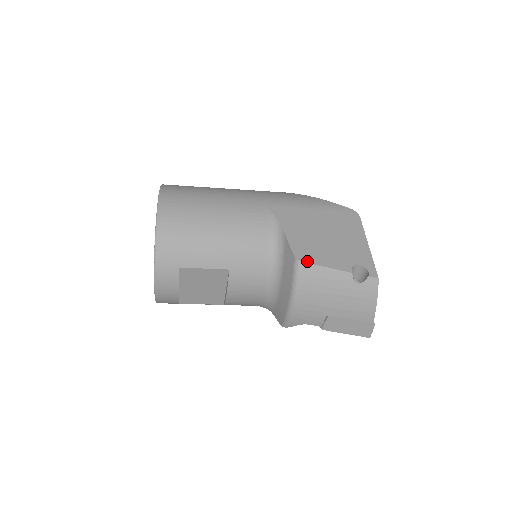
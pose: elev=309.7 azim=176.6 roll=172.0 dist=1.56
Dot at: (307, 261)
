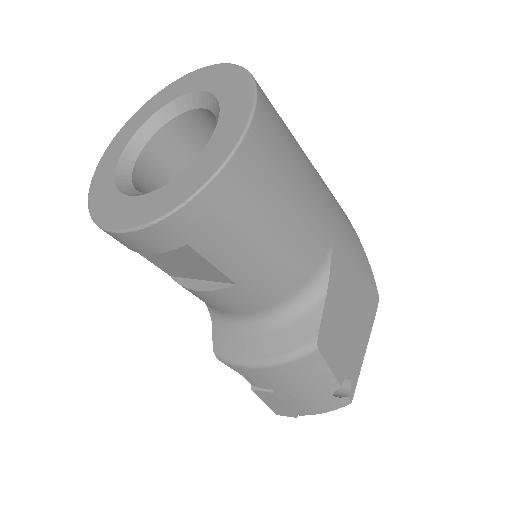
Dot at: (323, 352)
